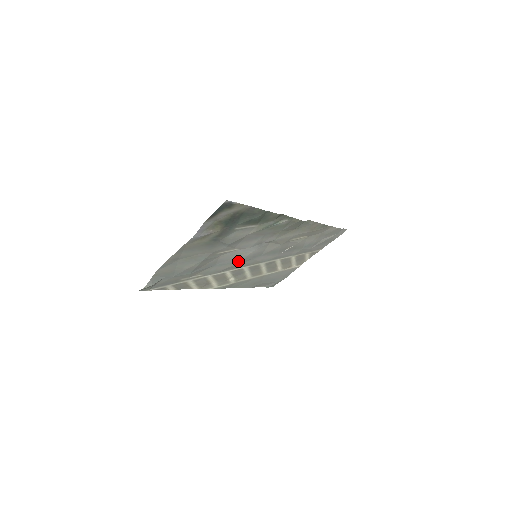
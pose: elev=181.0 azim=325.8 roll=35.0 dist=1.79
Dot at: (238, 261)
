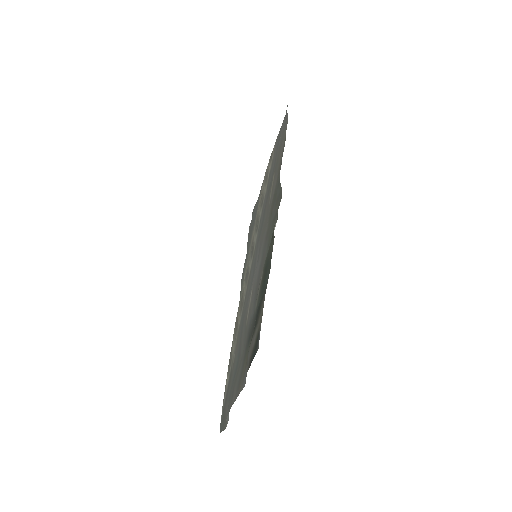
Dot at: (250, 285)
